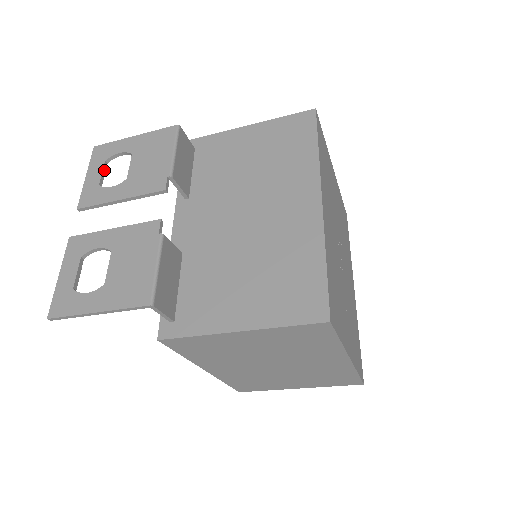
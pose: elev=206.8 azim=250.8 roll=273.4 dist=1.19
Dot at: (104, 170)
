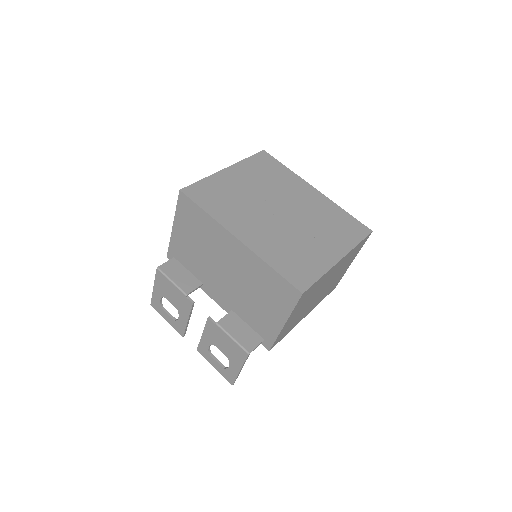
Dot at: (167, 312)
